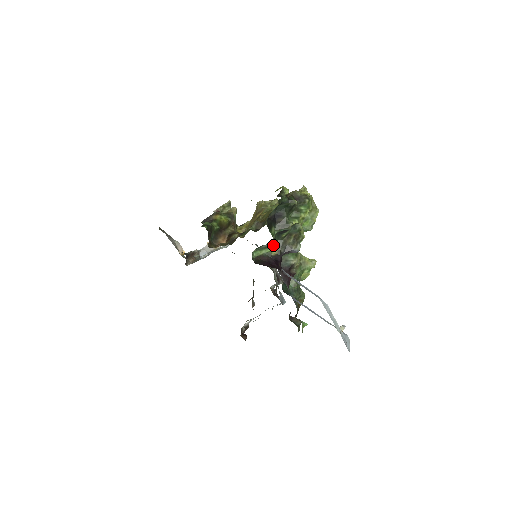
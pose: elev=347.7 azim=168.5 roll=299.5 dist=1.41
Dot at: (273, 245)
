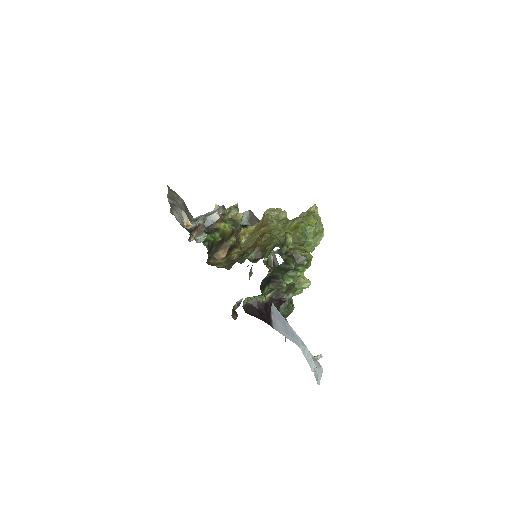
Dot at: occluded
